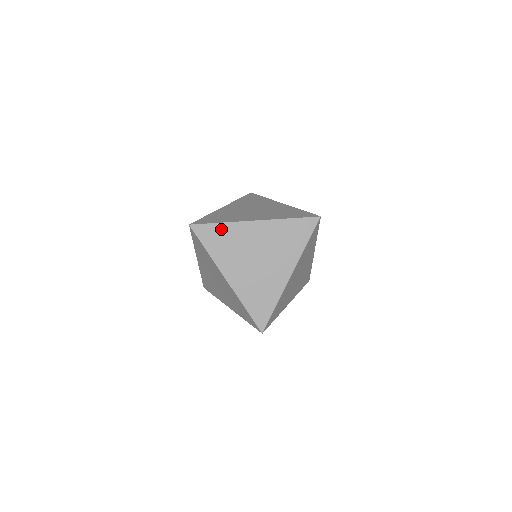
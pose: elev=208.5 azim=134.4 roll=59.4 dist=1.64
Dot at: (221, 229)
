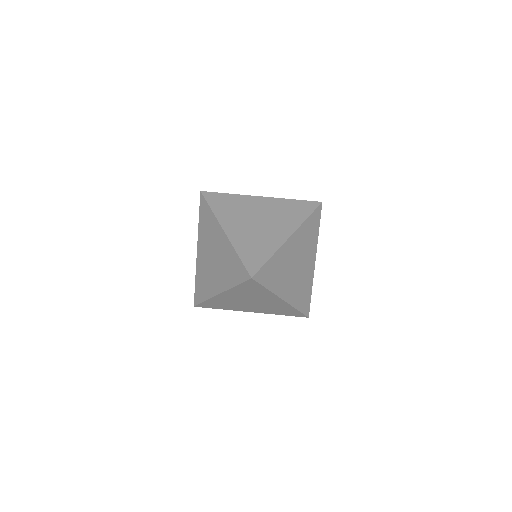
Dot at: (262, 290)
